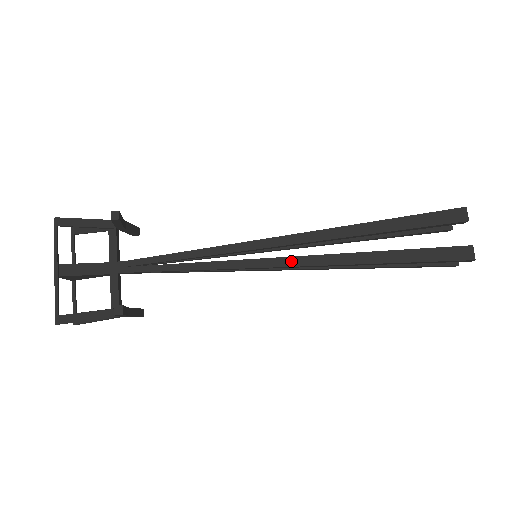
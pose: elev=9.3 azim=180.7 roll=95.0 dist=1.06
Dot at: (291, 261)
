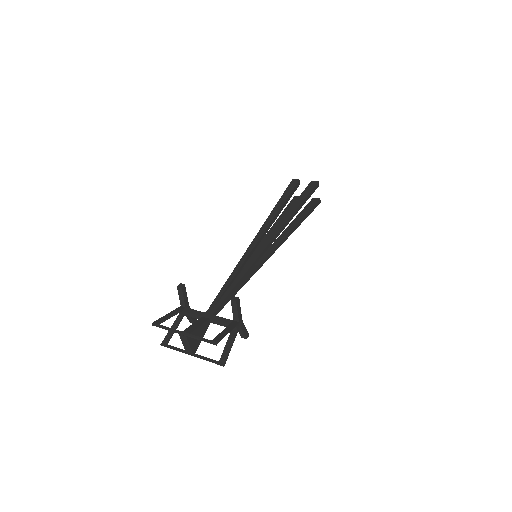
Dot at: (270, 238)
